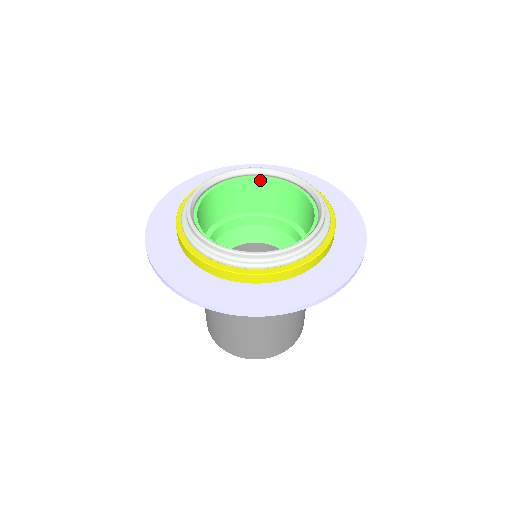
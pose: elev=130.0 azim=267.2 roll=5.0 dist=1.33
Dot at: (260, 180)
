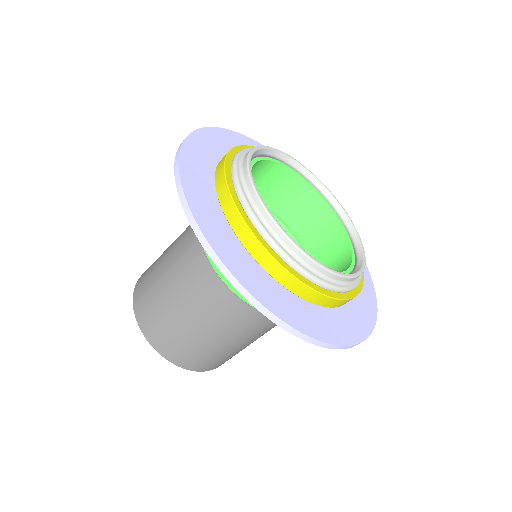
Dot at: (330, 213)
